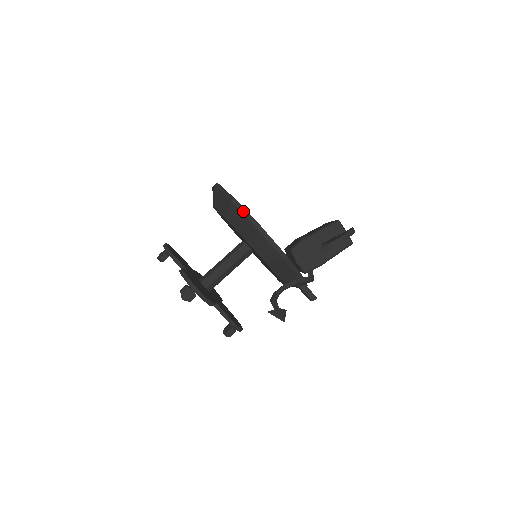
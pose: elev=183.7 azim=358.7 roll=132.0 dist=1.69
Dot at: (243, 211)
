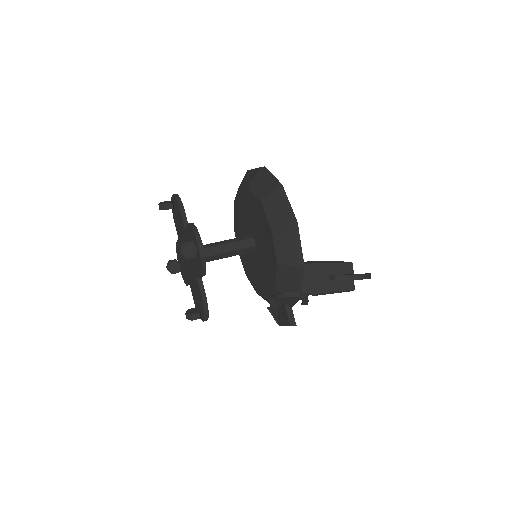
Dot at: (286, 201)
